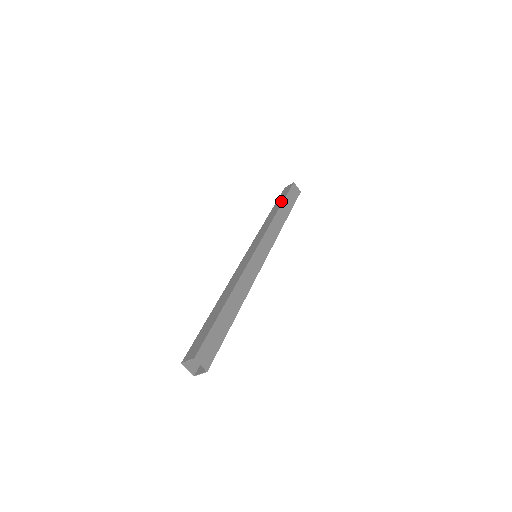
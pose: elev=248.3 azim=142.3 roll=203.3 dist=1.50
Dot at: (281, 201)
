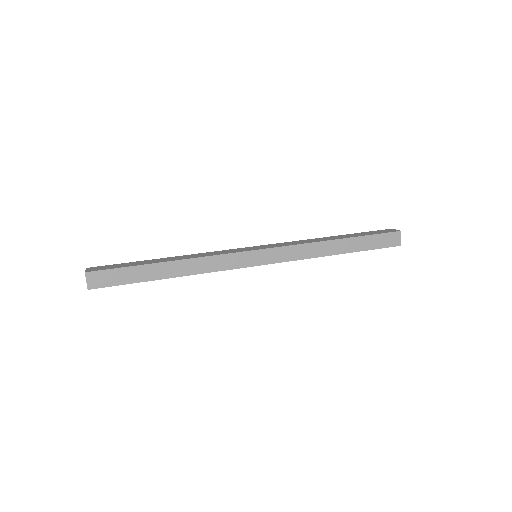
Dot at: (356, 235)
